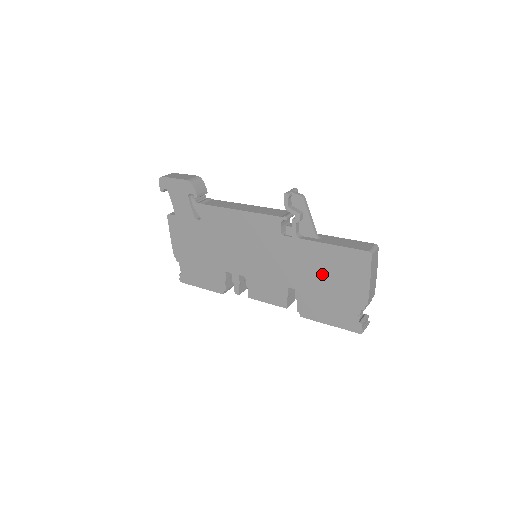
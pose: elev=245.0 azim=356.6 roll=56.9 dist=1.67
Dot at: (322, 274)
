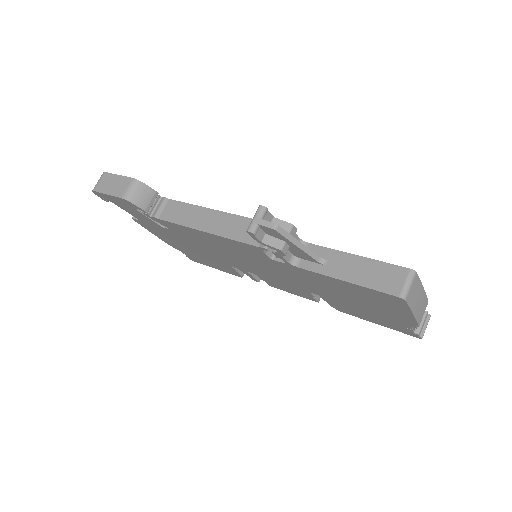
Dot at: (345, 295)
